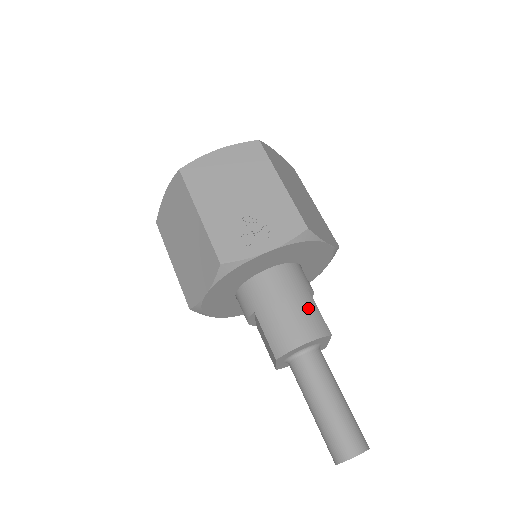
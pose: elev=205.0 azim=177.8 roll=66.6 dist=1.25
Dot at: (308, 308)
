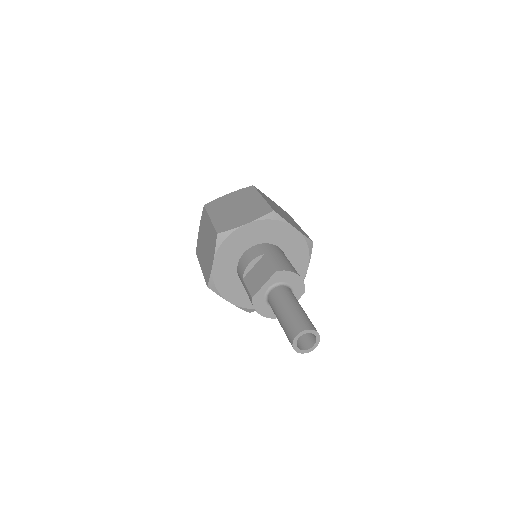
Dot at: occluded
